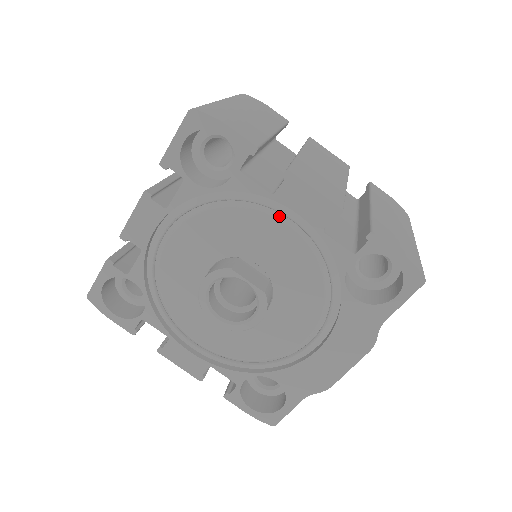
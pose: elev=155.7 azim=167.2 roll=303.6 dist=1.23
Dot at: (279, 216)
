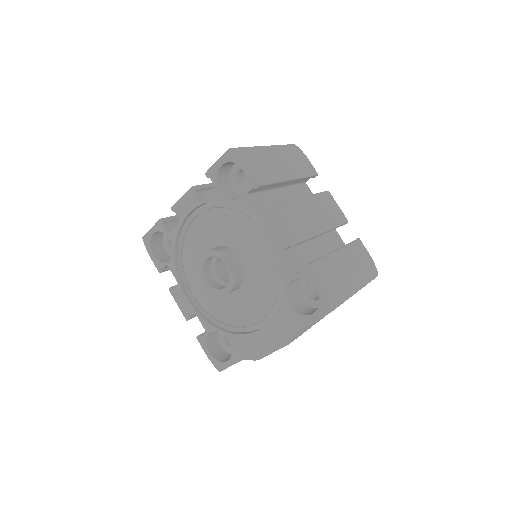
Dot at: (260, 232)
